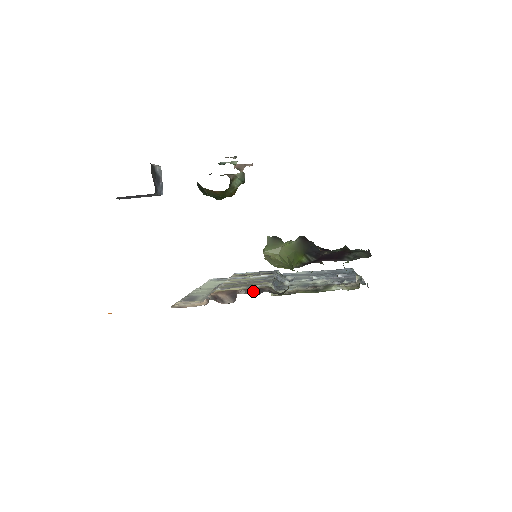
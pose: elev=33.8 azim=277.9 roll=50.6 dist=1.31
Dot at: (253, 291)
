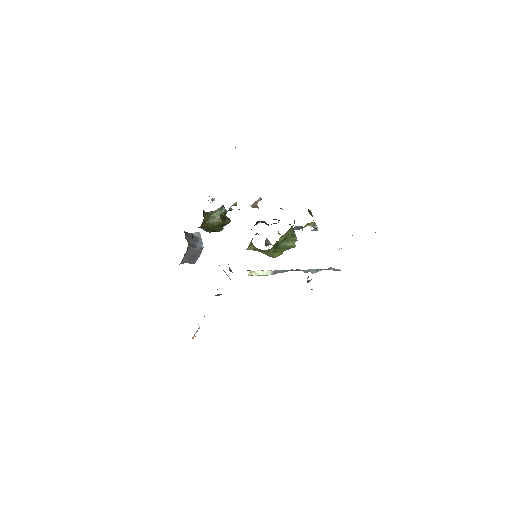
Dot at: occluded
